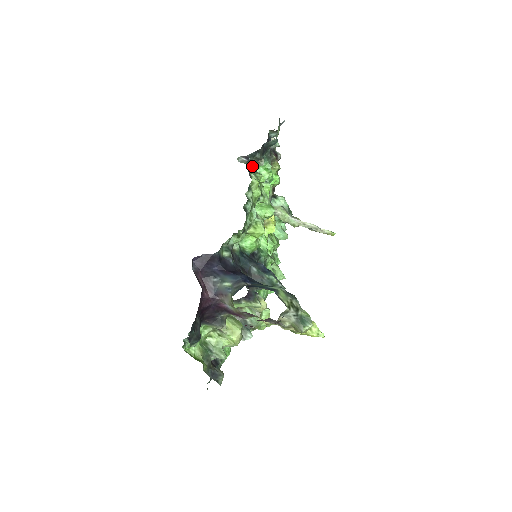
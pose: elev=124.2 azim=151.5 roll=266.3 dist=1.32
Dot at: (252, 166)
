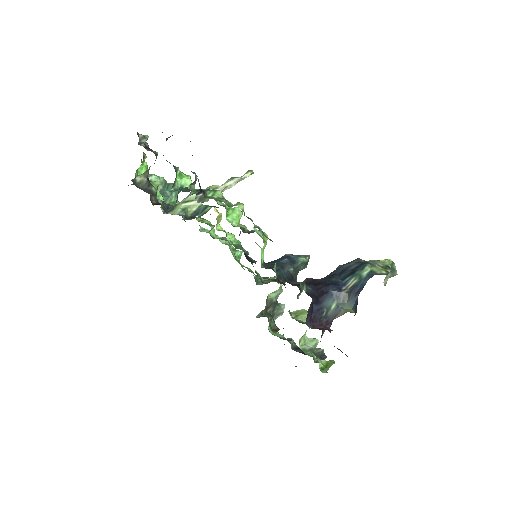
Dot at: (192, 190)
